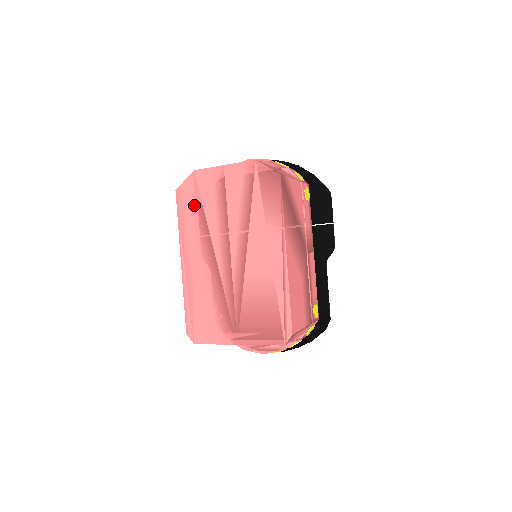
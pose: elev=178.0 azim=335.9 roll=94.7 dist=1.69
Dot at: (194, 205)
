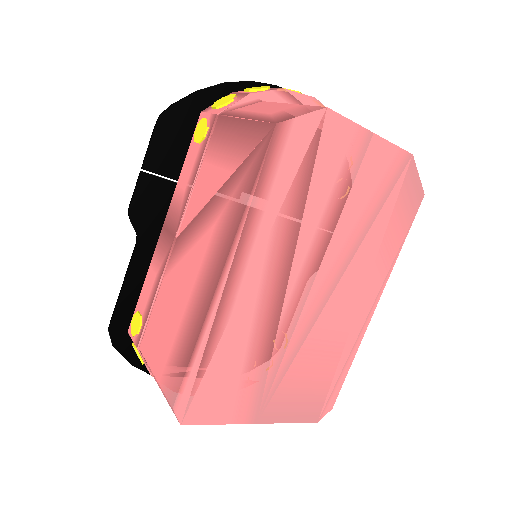
Dot at: (297, 175)
